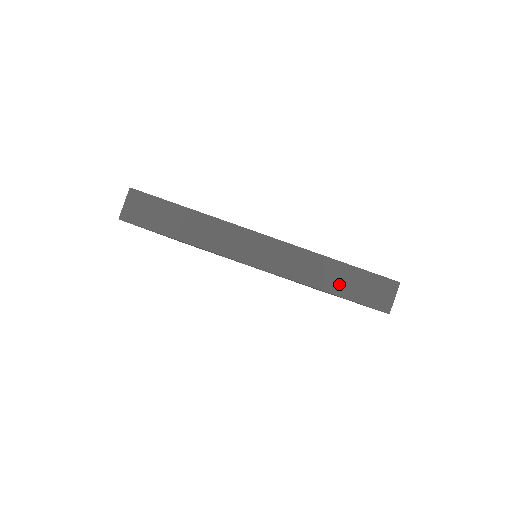
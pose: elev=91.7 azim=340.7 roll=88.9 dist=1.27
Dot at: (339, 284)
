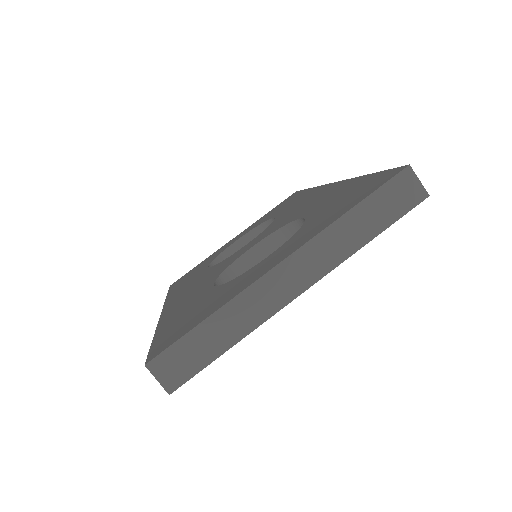
Dot at: (372, 224)
